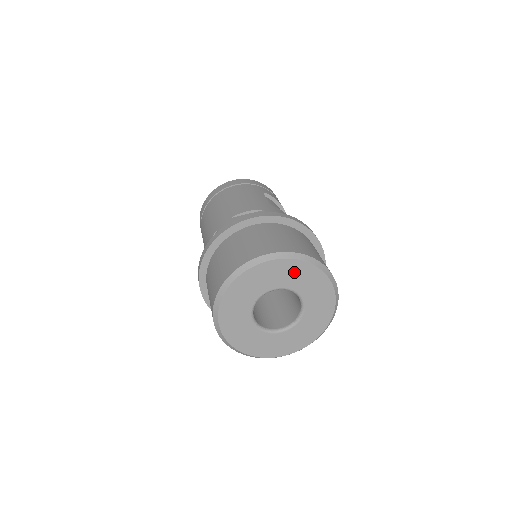
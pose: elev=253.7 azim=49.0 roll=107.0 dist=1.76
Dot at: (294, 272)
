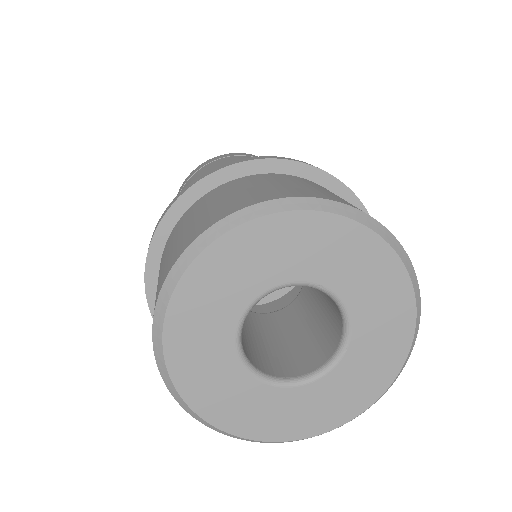
Dot at: (314, 242)
